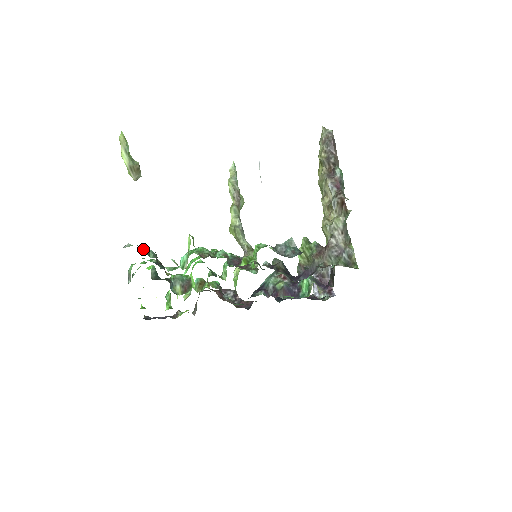
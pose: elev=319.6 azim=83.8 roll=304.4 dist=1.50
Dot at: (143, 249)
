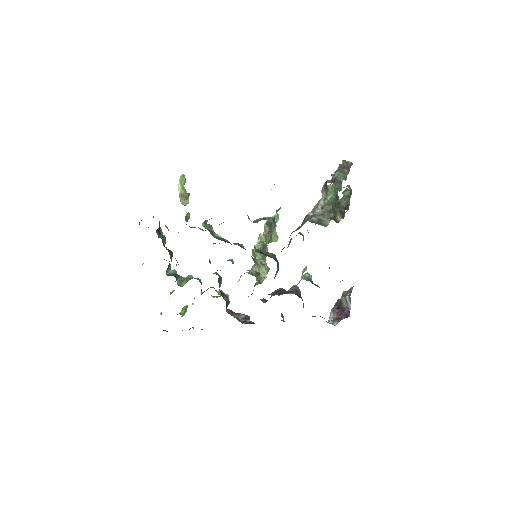
Dot at: (156, 230)
